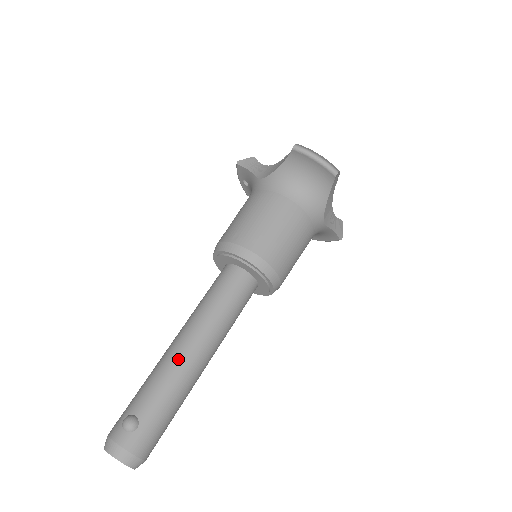
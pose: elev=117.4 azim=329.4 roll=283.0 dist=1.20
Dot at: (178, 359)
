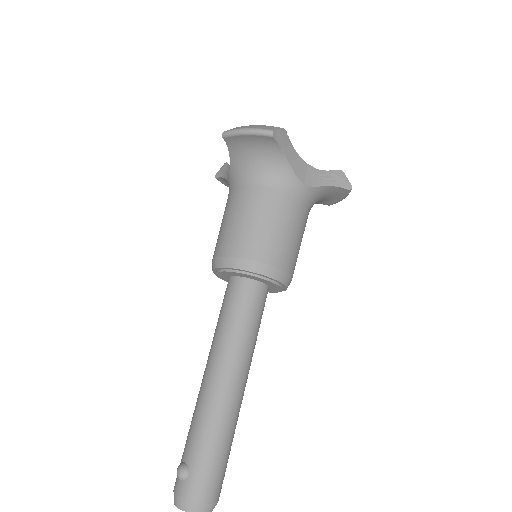
Dot at: (205, 393)
